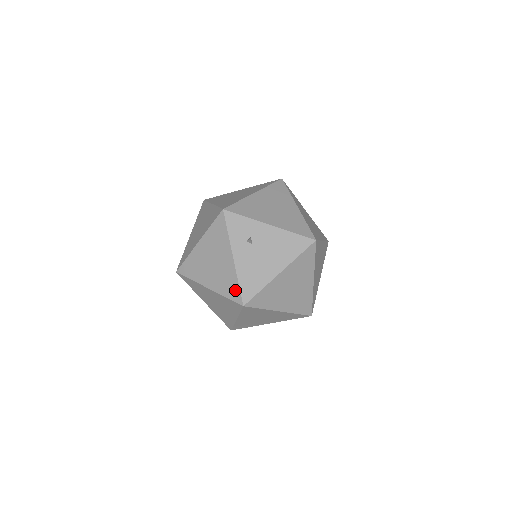
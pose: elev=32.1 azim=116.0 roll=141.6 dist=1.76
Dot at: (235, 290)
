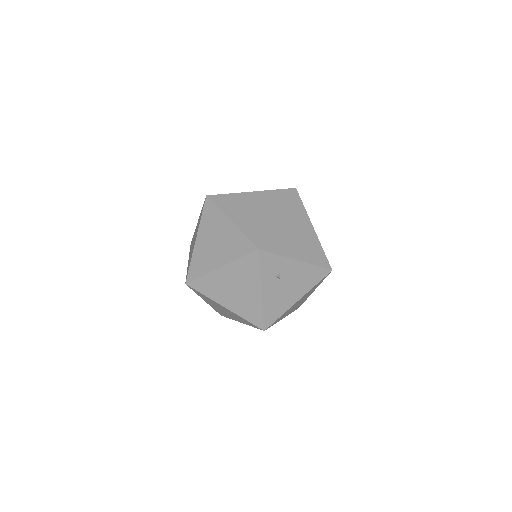
Dot at: (258, 317)
